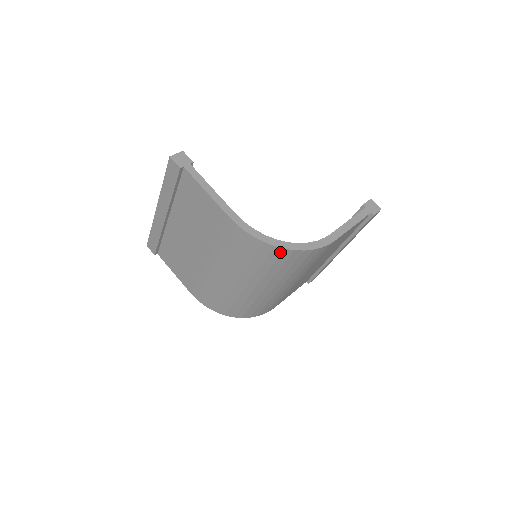
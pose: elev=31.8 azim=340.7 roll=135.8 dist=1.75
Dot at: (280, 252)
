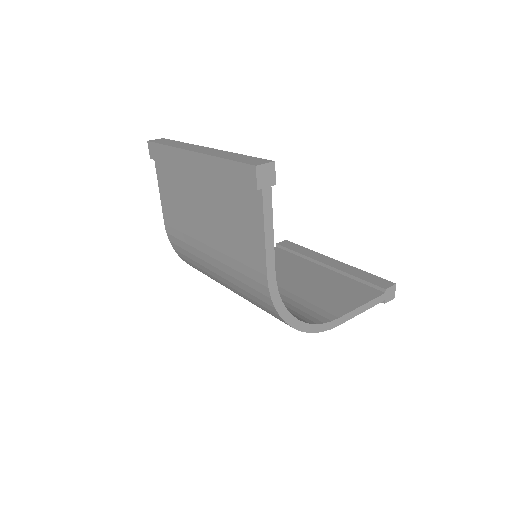
Dot at: (285, 323)
